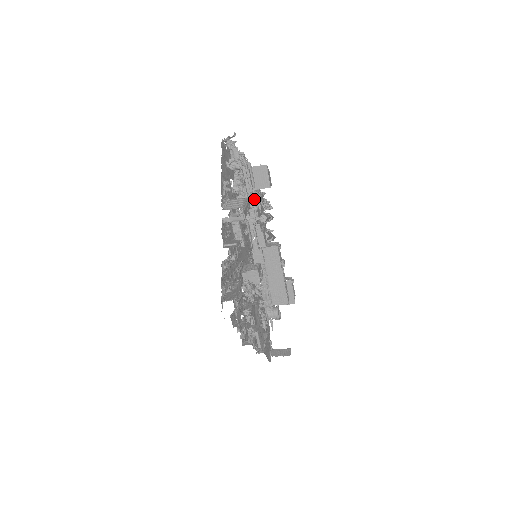
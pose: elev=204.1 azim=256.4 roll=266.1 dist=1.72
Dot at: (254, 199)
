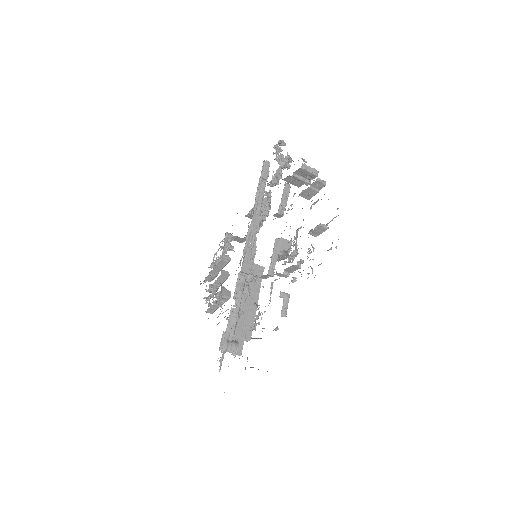
Dot at: occluded
